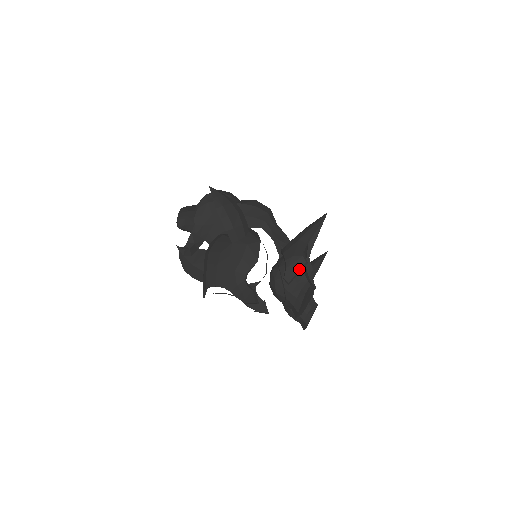
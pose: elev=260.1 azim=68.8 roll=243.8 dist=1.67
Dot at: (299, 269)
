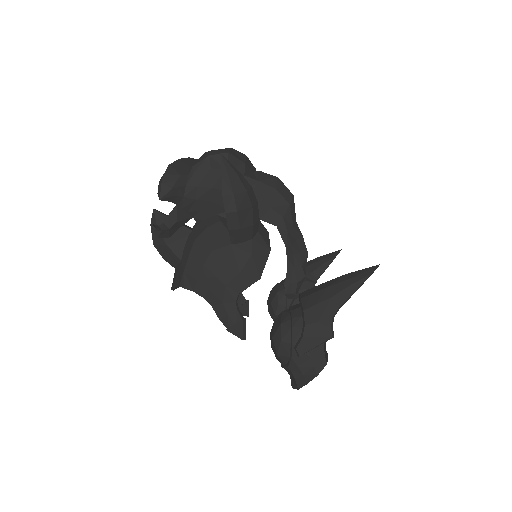
Dot at: (320, 343)
